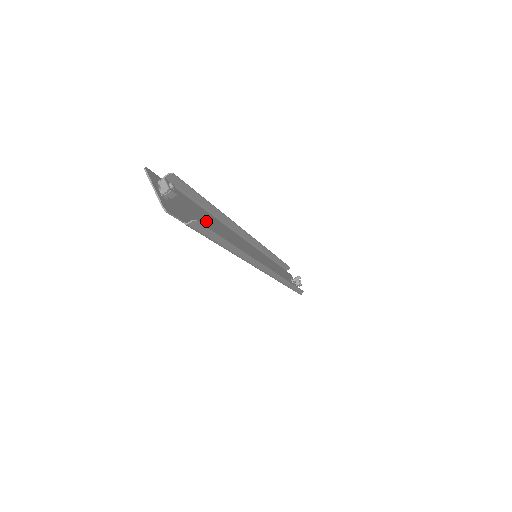
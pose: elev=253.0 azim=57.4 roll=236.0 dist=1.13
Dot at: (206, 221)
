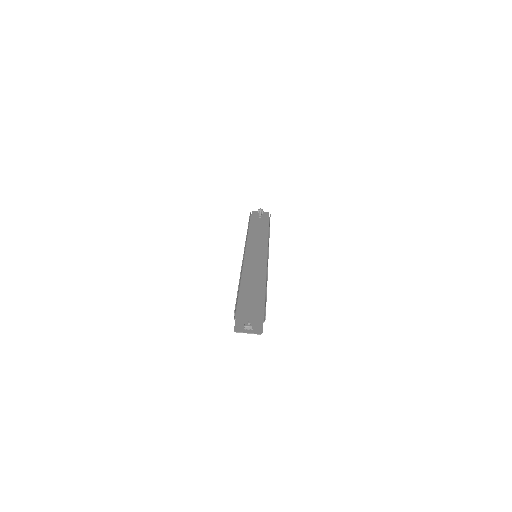
Dot at: (250, 297)
